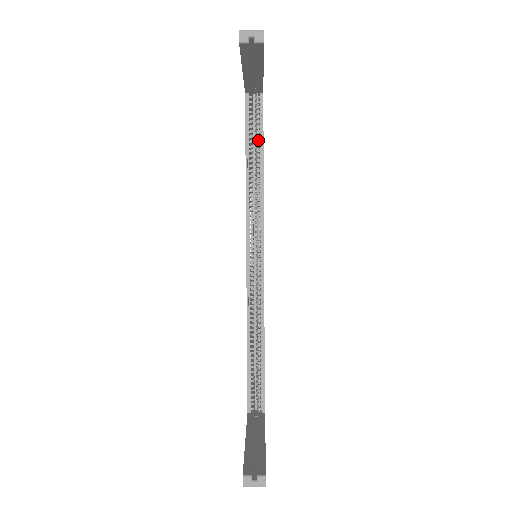
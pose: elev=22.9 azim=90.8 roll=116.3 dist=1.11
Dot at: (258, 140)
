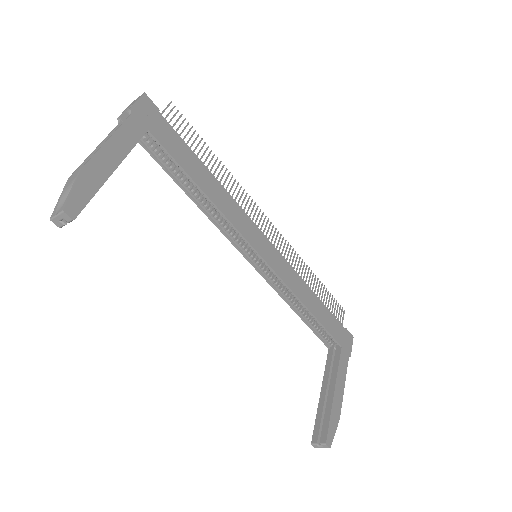
Dot at: (184, 164)
